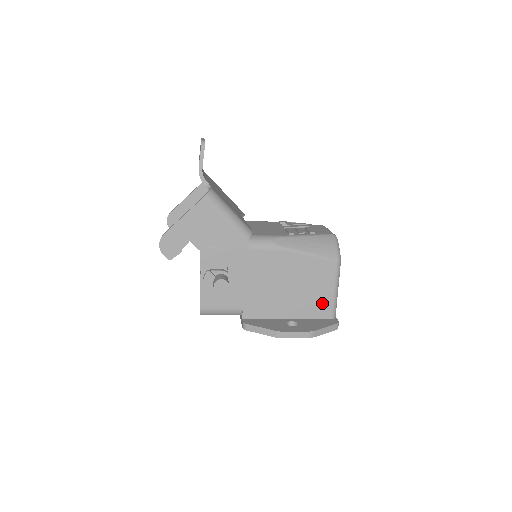
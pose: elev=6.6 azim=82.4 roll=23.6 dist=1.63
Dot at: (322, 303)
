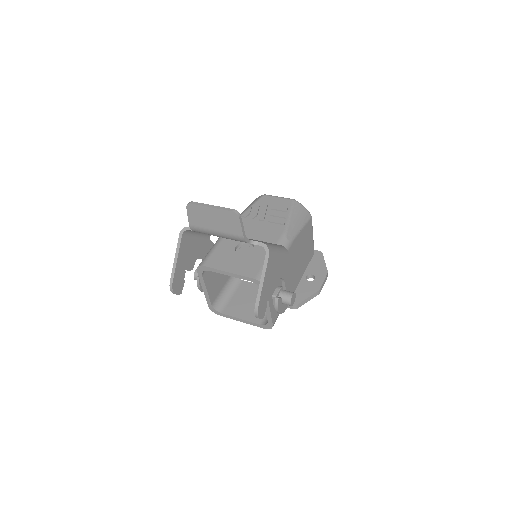
Dot at: (310, 249)
